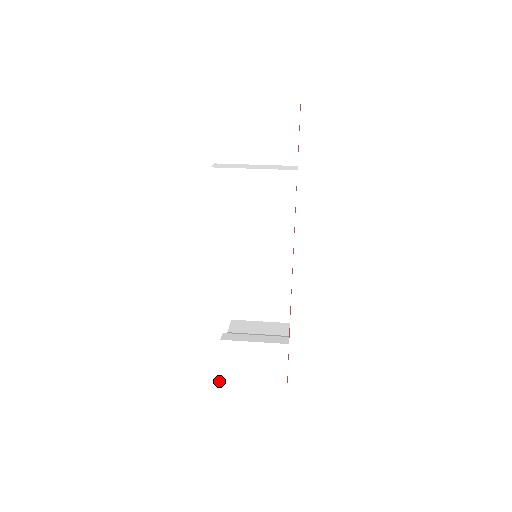
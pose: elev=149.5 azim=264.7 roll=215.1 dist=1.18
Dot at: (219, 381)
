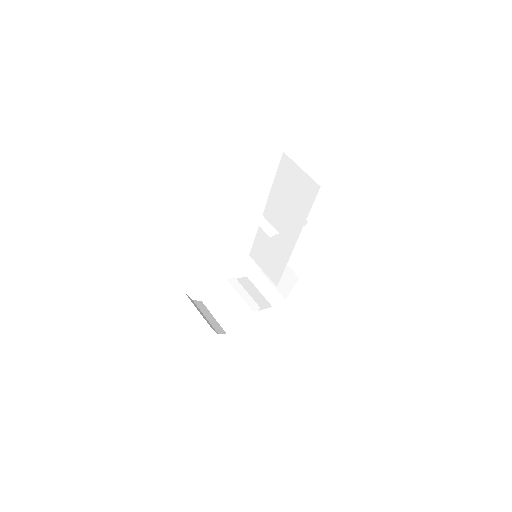
Dot at: (208, 299)
